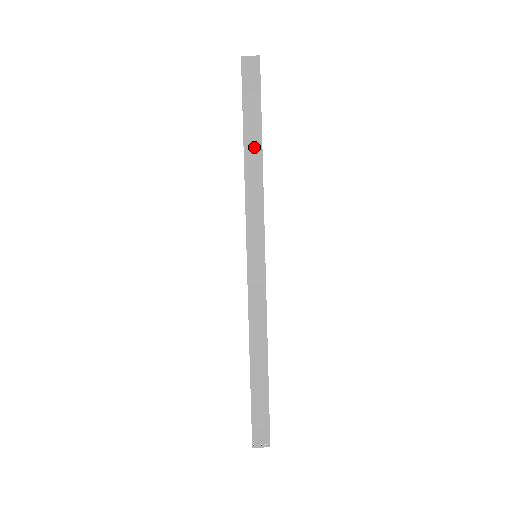
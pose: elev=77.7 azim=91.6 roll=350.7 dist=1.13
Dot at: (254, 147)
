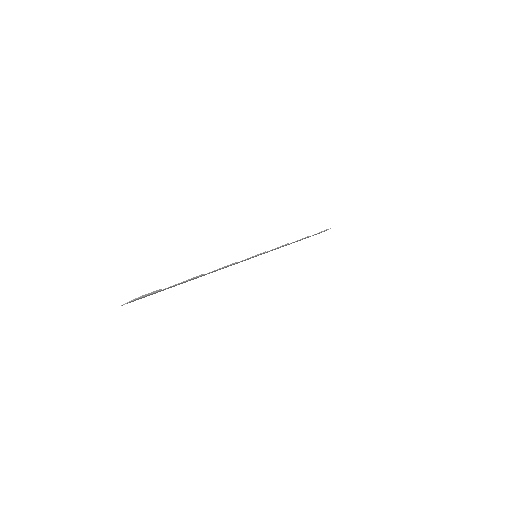
Dot at: occluded
